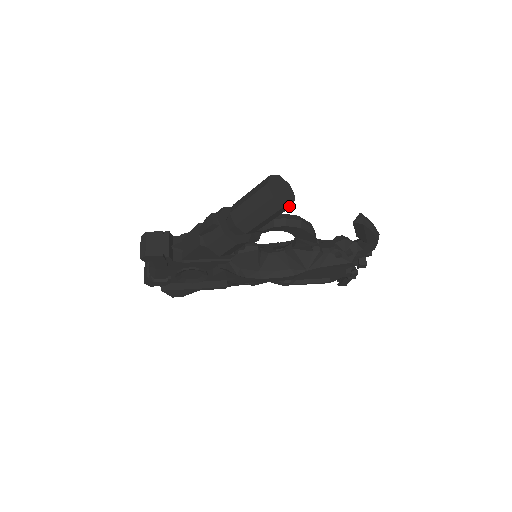
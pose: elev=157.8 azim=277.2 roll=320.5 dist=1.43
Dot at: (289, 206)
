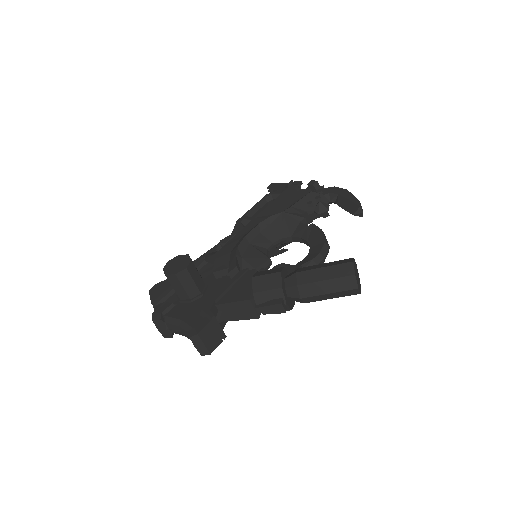
Dot at: (359, 281)
